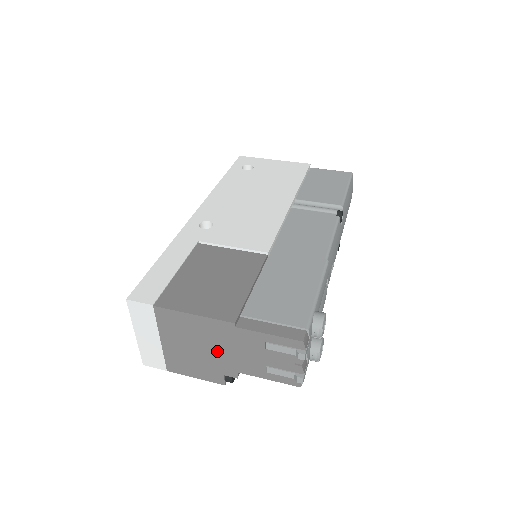
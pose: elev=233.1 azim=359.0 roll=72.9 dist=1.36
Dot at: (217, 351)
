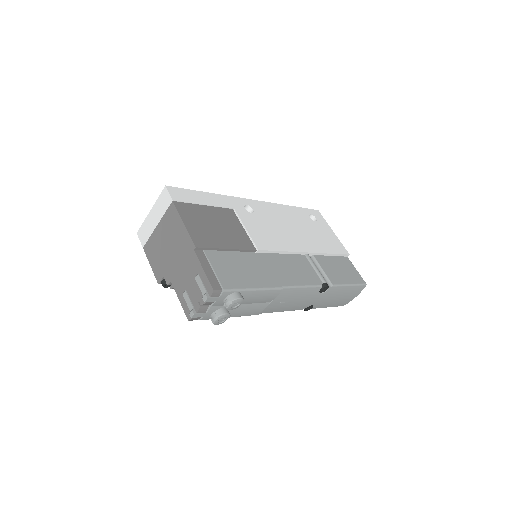
Dot at: (174, 257)
